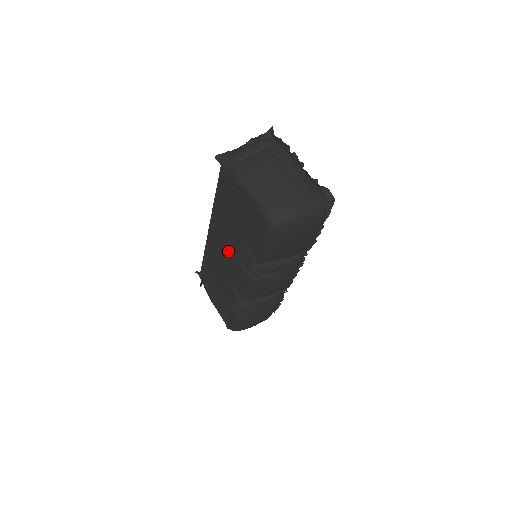
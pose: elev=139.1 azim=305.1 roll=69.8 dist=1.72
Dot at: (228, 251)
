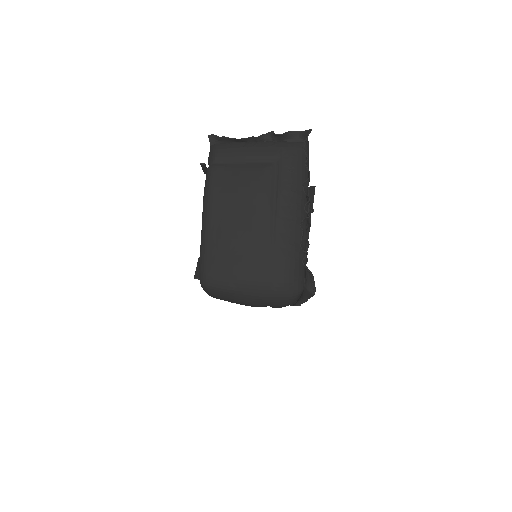
Dot at: occluded
